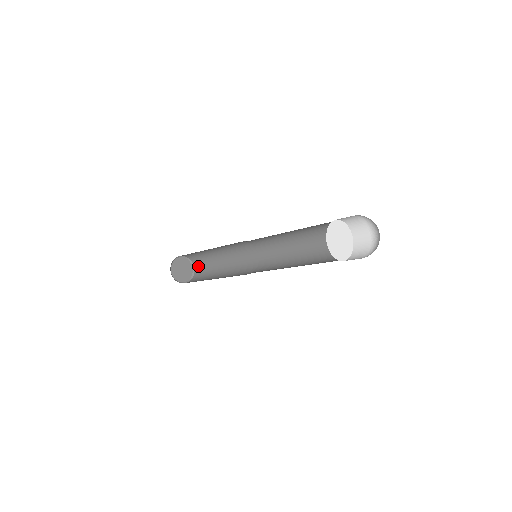
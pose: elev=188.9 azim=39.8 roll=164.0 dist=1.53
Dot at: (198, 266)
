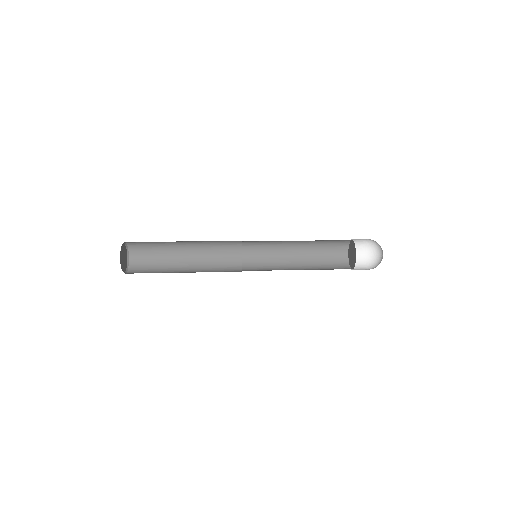
Dot at: (138, 262)
